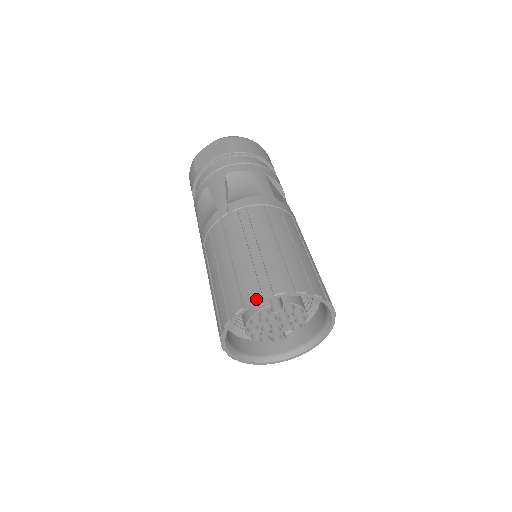
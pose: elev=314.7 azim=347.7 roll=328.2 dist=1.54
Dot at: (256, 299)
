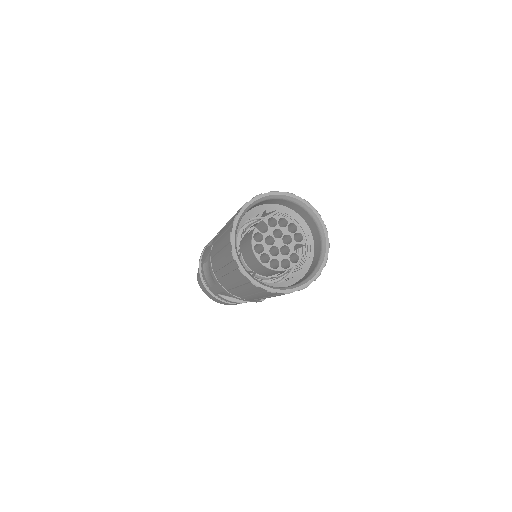
Dot at: (233, 220)
